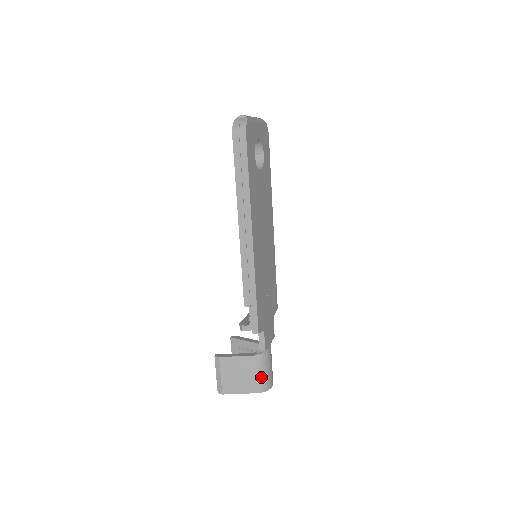
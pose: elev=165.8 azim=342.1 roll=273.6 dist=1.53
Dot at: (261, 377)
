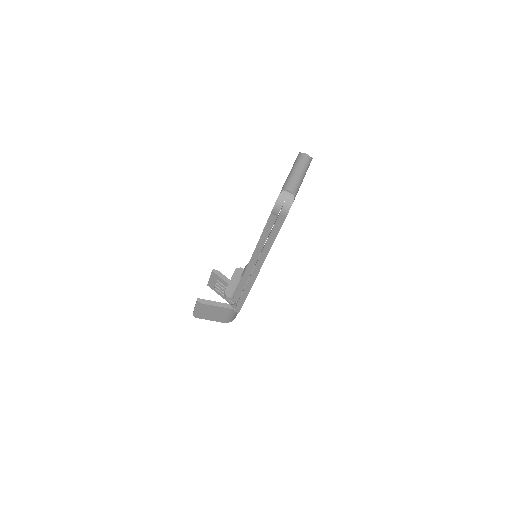
Dot at: (230, 317)
